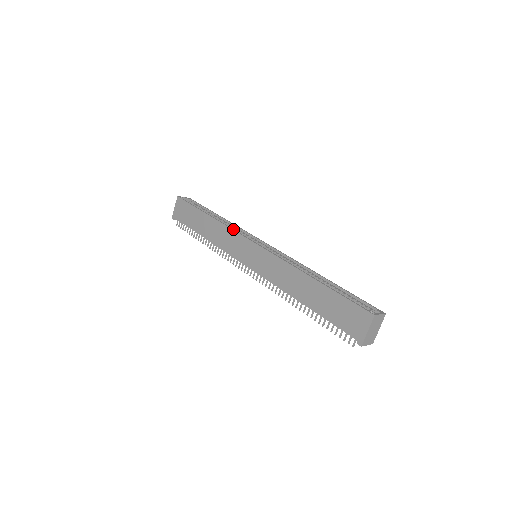
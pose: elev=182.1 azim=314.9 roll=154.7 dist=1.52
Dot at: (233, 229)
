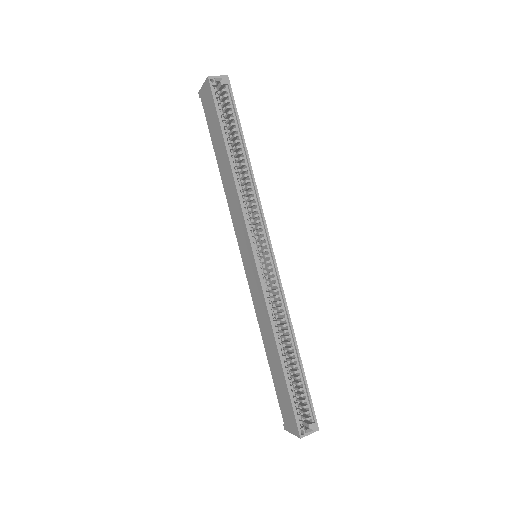
Dot at: (243, 211)
